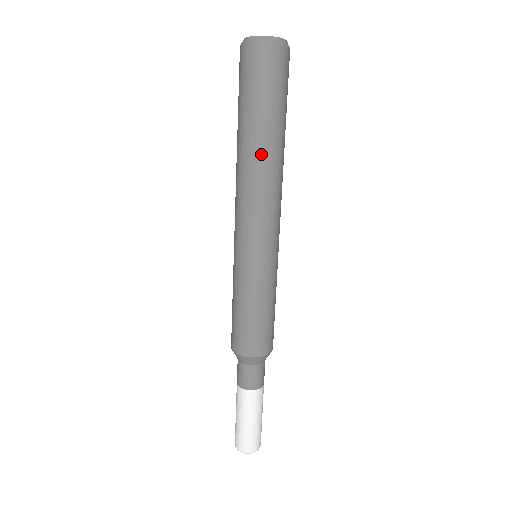
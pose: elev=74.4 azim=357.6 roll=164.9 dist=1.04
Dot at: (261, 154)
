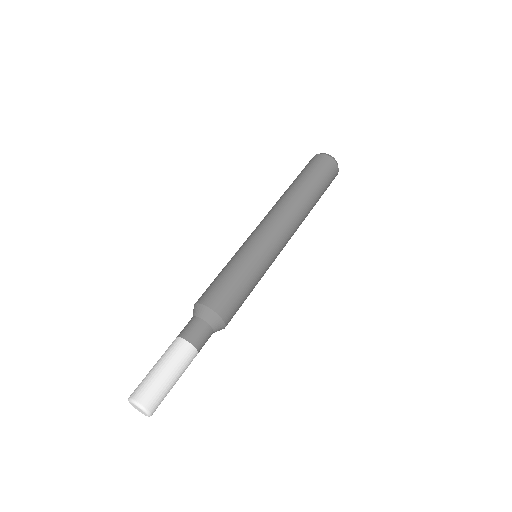
Dot at: (284, 194)
